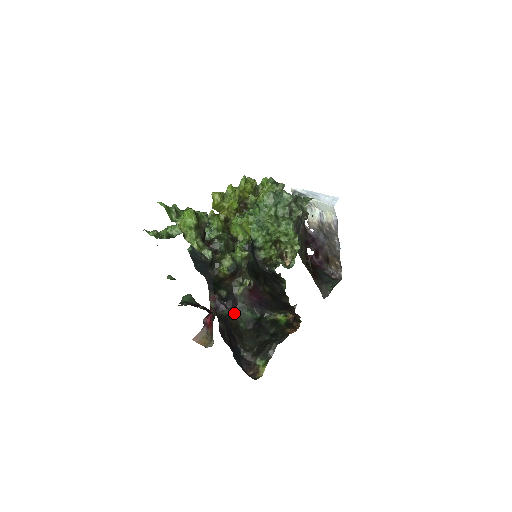
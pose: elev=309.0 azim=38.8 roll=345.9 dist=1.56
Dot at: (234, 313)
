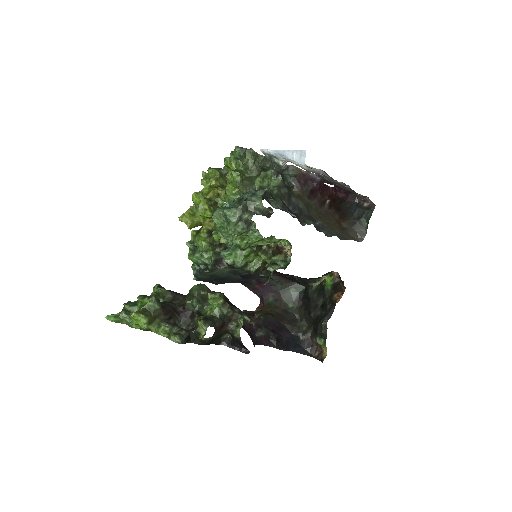
Dot at: (247, 351)
